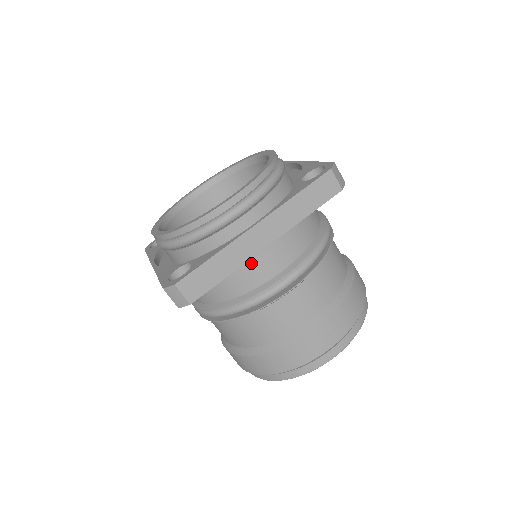
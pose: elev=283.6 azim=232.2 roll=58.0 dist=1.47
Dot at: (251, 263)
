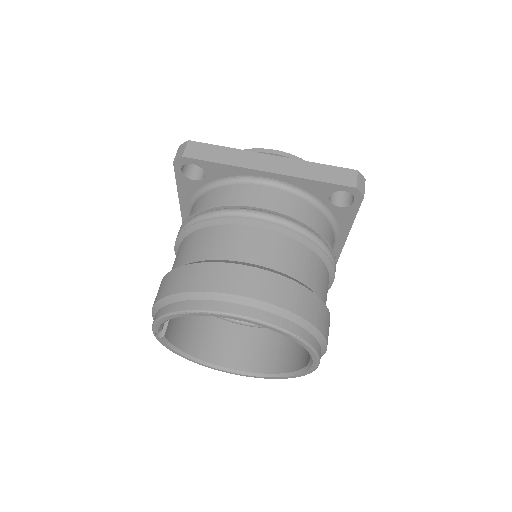
Dot at: (246, 187)
